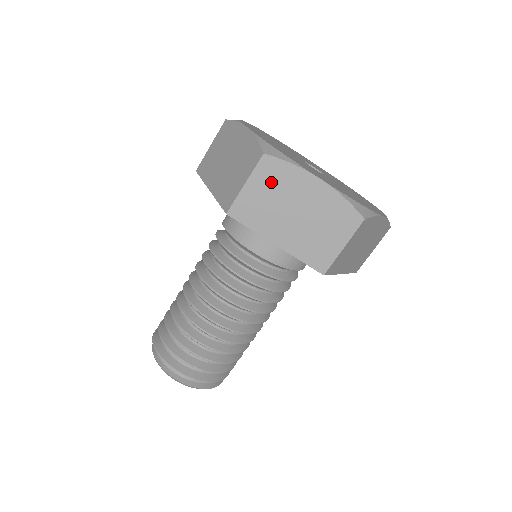
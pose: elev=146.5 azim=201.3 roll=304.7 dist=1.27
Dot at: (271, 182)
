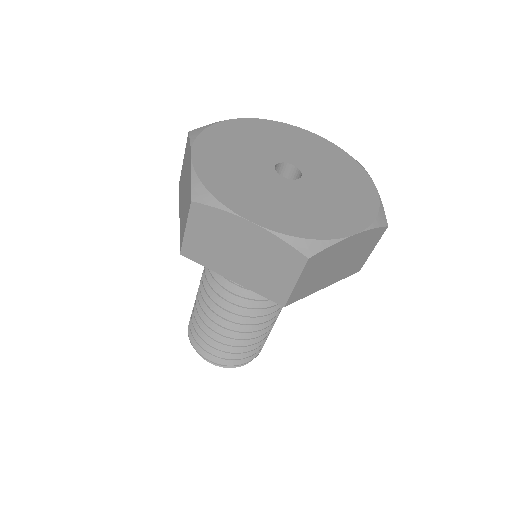
Dot at: (317, 266)
